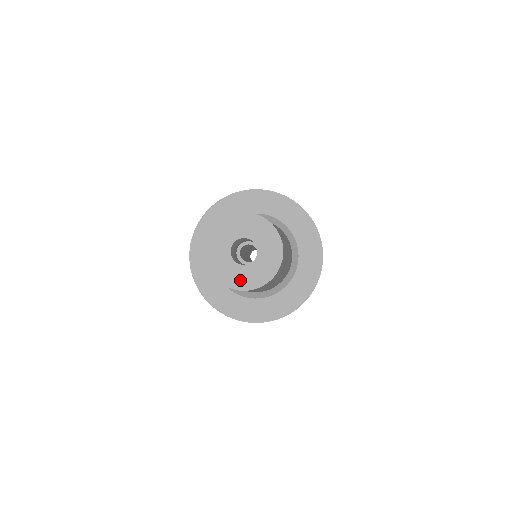
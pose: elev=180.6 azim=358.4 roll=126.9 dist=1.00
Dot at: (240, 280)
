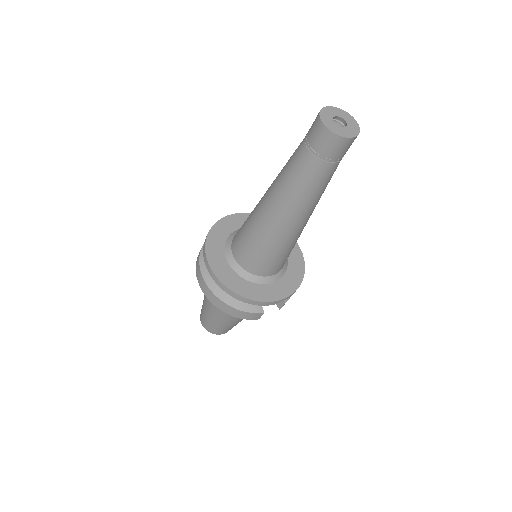
Dot at: (339, 131)
